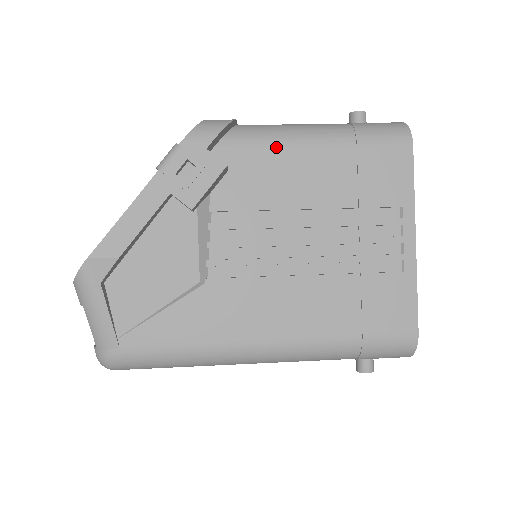
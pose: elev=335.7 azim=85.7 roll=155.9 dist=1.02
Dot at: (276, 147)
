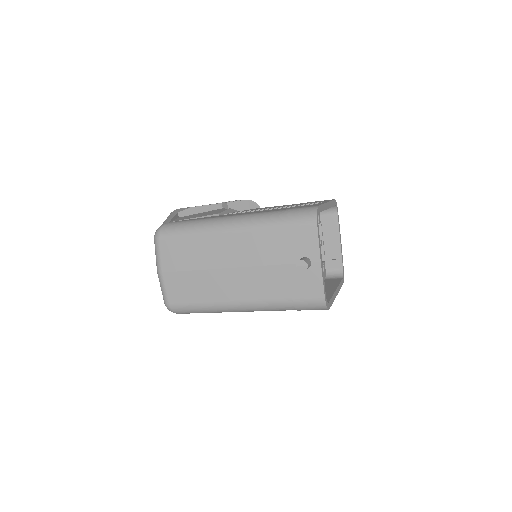
Dot at: occluded
